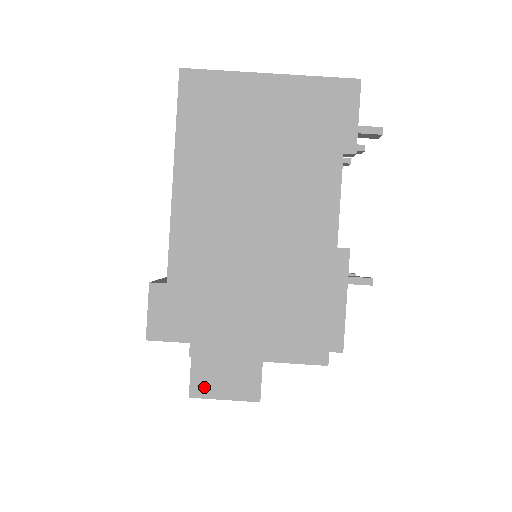
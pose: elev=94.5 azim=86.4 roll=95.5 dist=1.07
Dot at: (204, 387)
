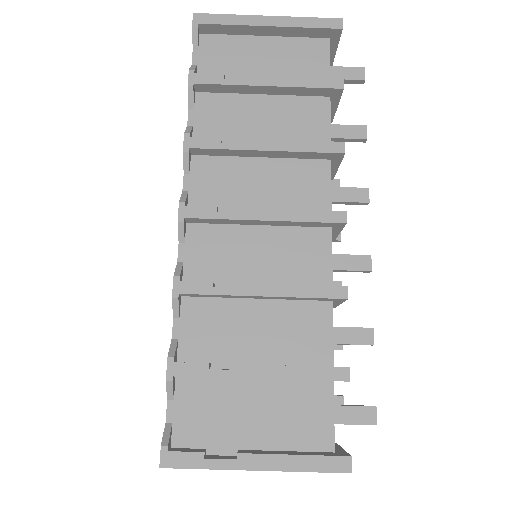
Dot at: occluded
